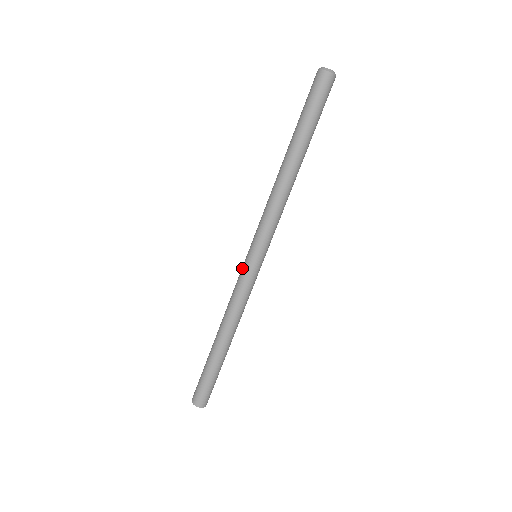
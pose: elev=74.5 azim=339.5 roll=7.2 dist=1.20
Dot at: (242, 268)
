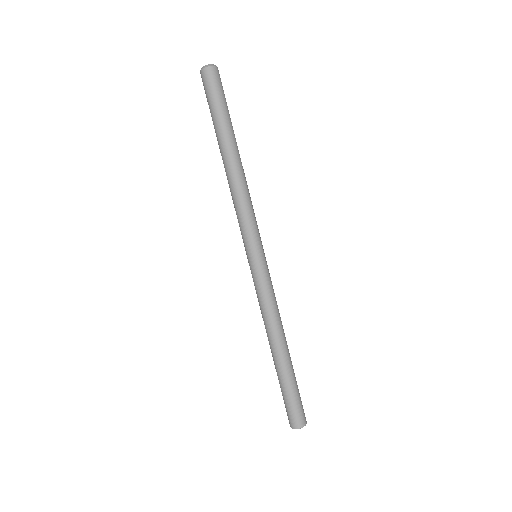
Dot at: (253, 274)
